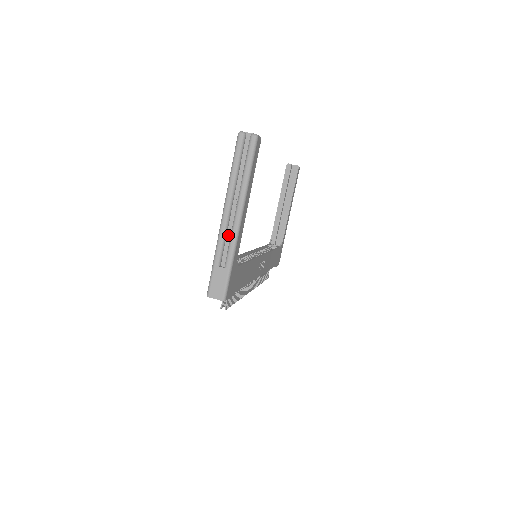
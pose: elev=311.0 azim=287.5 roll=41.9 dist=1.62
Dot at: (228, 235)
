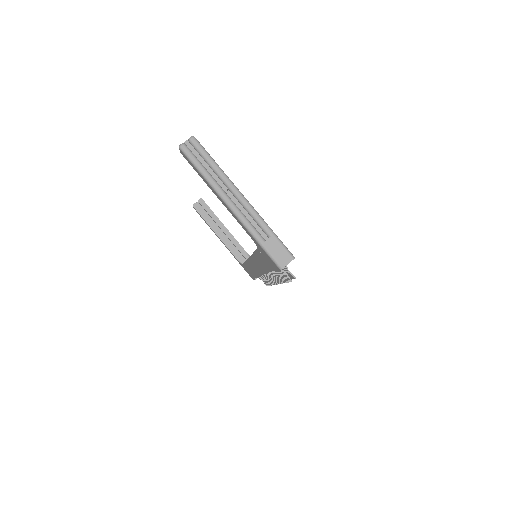
Dot at: (247, 216)
